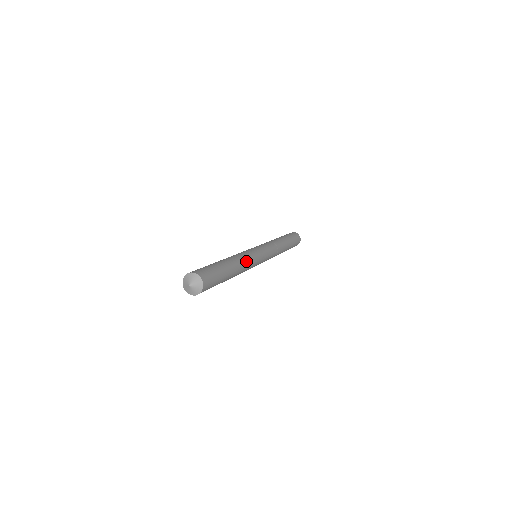
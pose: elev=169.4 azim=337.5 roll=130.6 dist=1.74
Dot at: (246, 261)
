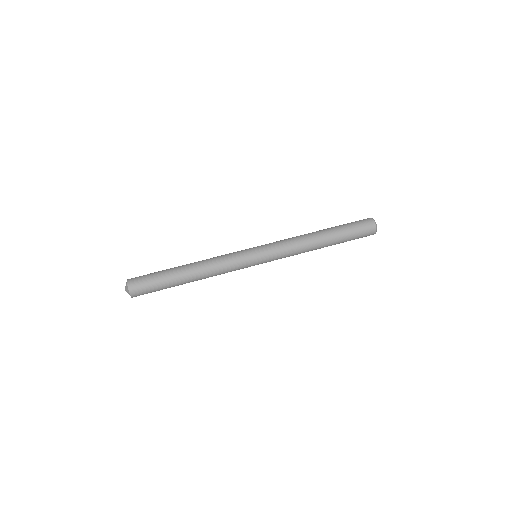
Dot at: (214, 265)
